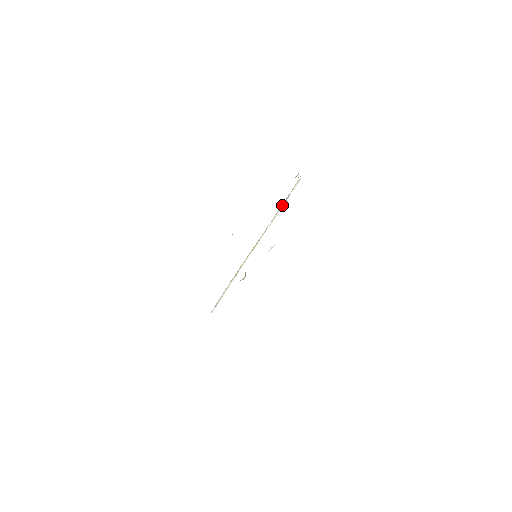
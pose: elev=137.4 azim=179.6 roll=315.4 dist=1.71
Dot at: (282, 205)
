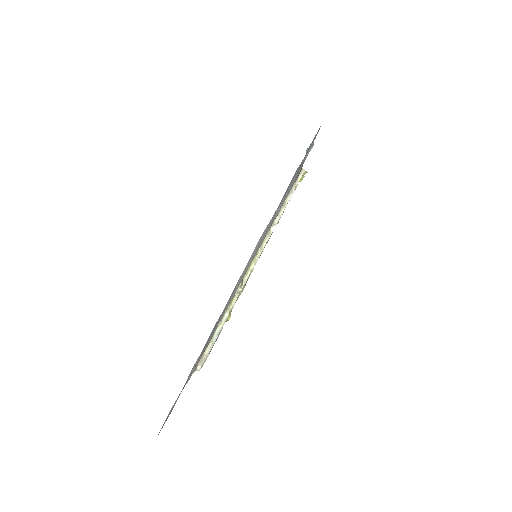
Dot at: (286, 201)
